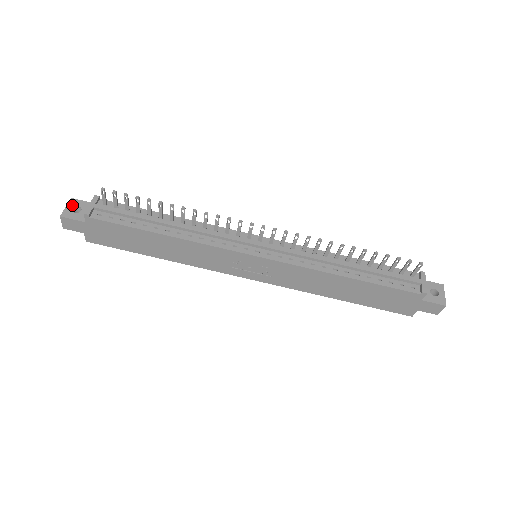
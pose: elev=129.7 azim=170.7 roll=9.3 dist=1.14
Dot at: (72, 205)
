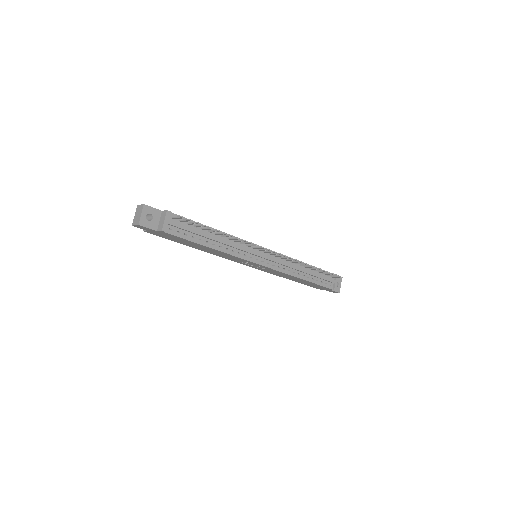
Dot at: (146, 212)
